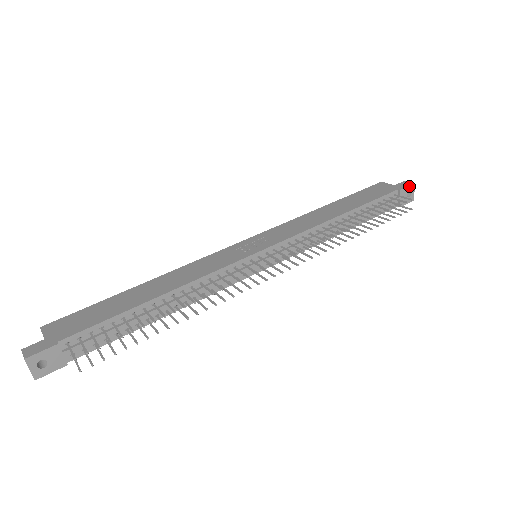
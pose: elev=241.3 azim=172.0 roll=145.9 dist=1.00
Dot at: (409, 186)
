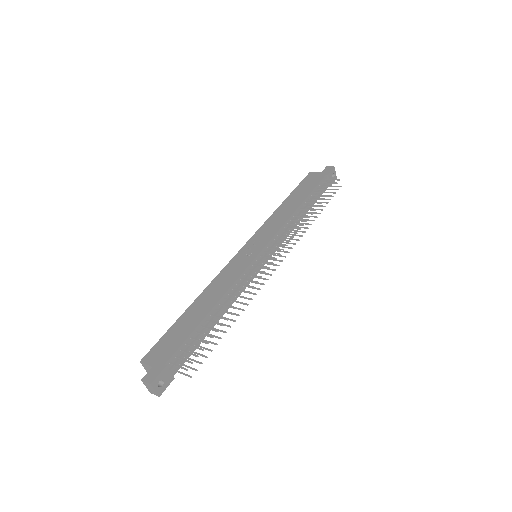
Dot at: (332, 170)
